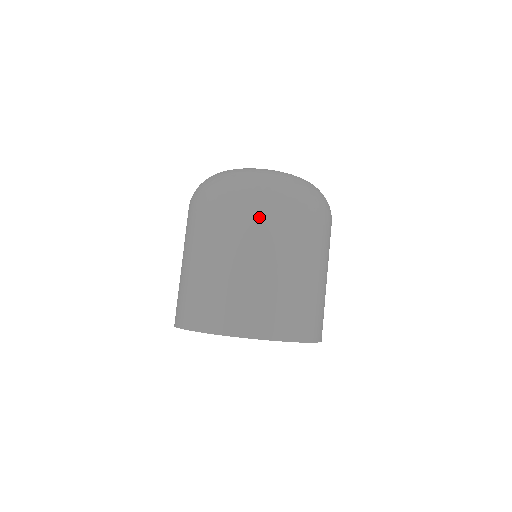
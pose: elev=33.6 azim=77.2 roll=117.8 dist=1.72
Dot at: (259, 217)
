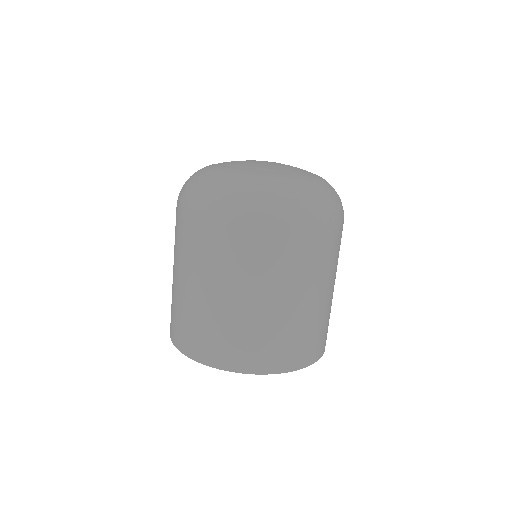
Dot at: (243, 245)
